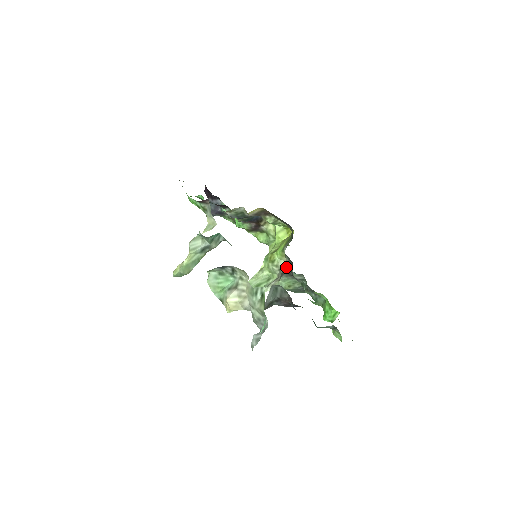
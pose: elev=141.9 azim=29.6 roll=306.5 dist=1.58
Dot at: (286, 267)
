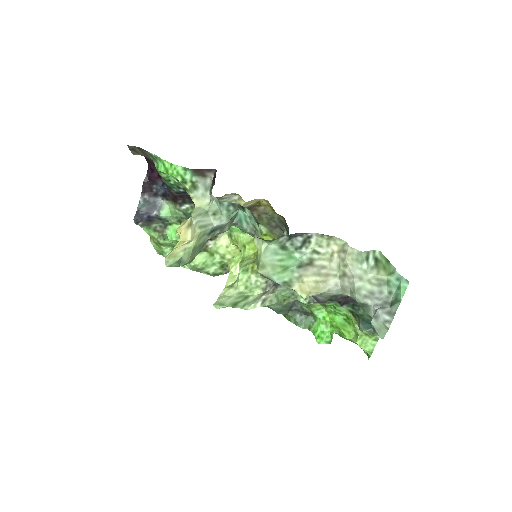
Dot at: occluded
